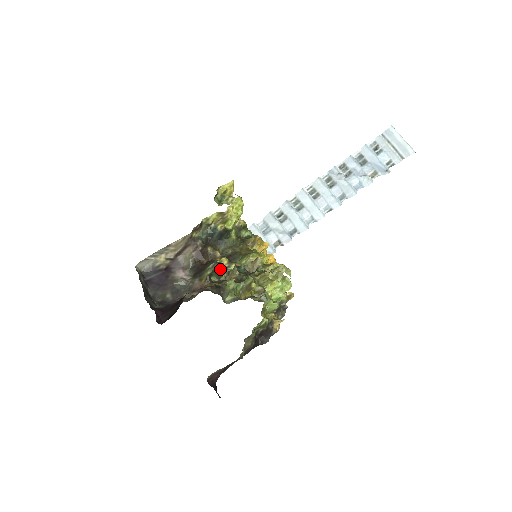
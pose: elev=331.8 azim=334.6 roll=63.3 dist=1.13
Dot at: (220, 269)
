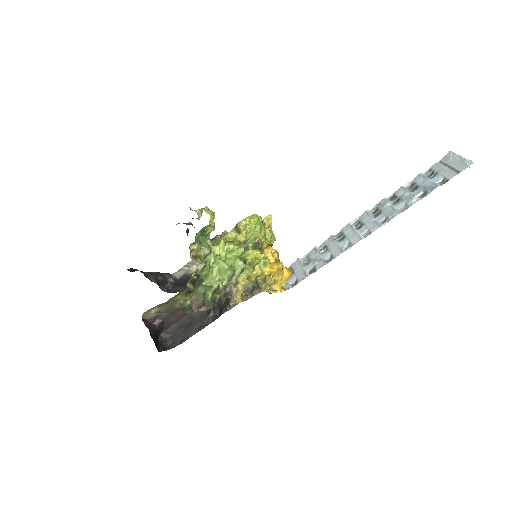
Dot at: occluded
